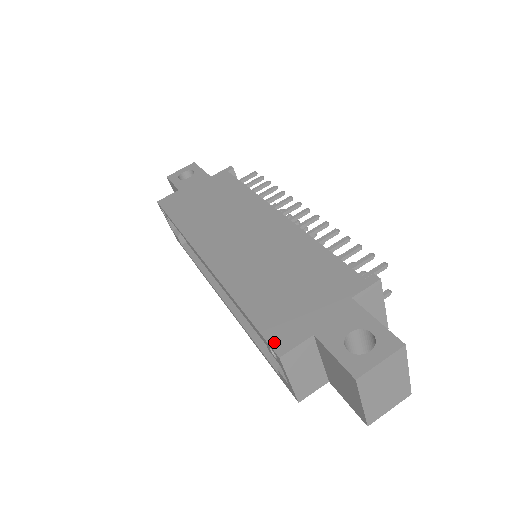
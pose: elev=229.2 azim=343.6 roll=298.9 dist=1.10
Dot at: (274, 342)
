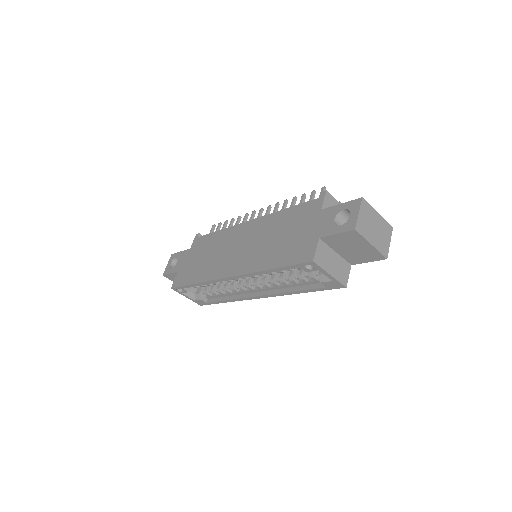
Dot at: (304, 260)
